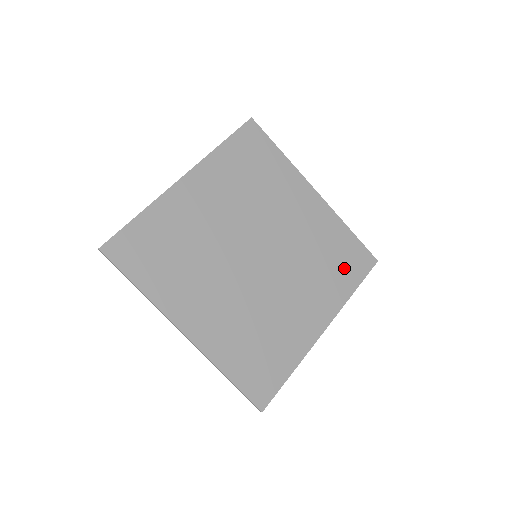
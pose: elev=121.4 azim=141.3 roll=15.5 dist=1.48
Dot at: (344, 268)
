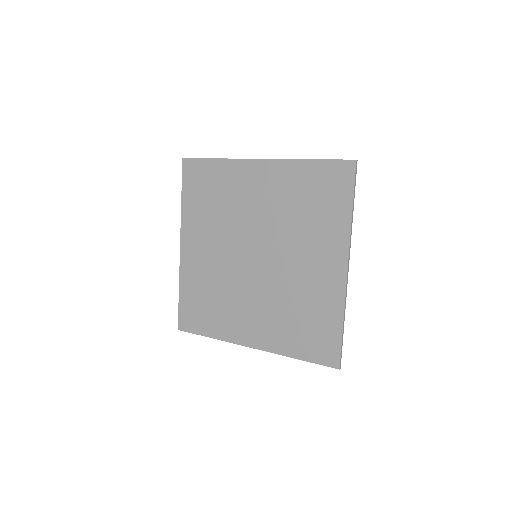
Dot at: (328, 200)
